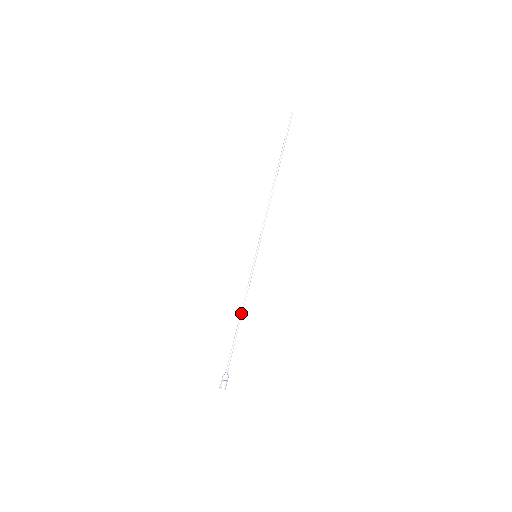
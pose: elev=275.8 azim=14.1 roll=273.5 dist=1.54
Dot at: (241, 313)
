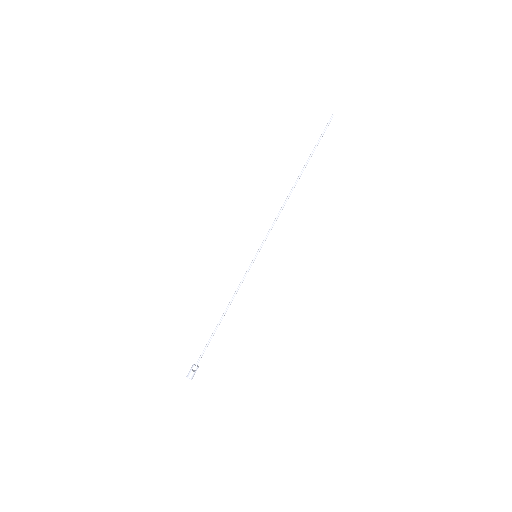
Dot at: (226, 309)
